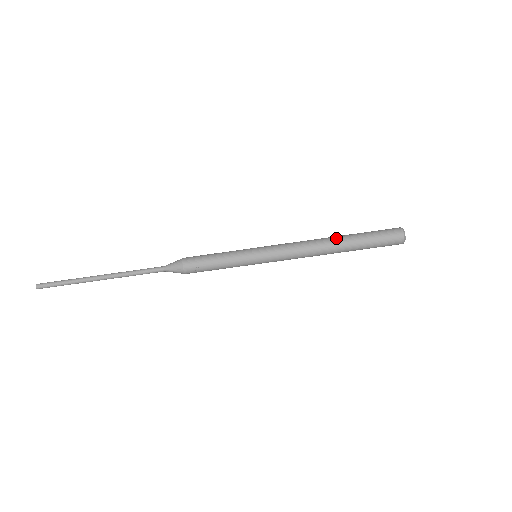
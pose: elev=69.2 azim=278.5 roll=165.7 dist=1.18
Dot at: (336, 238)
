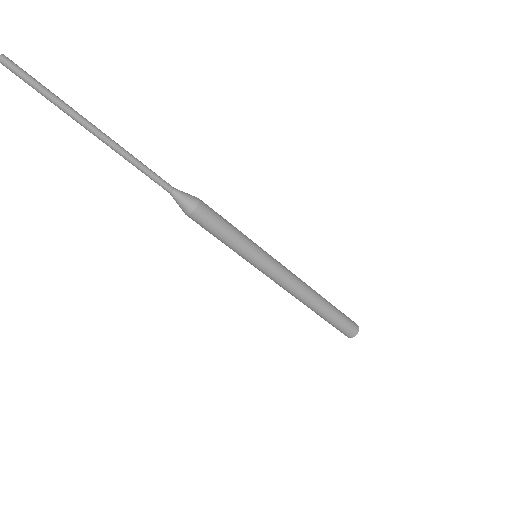
Dot at: (320, 300)
